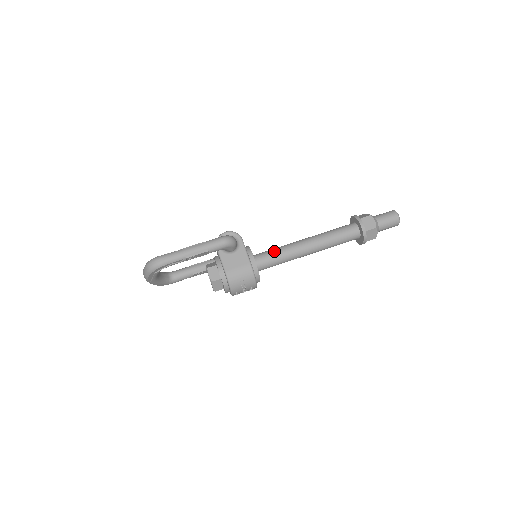
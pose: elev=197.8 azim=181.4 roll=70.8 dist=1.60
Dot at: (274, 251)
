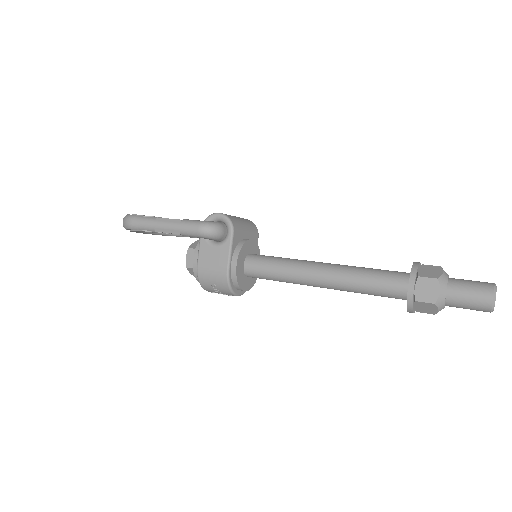
Dot at: (274, 263)
